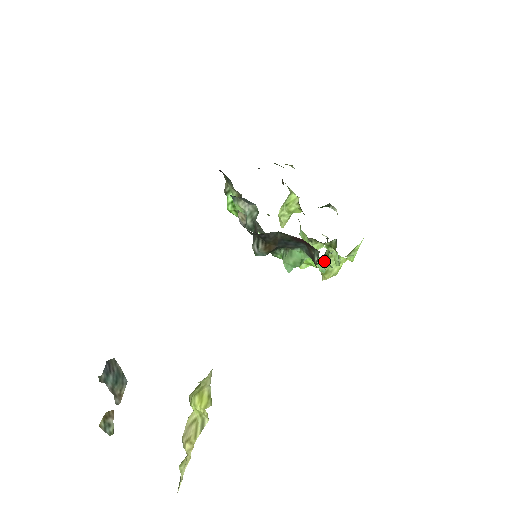
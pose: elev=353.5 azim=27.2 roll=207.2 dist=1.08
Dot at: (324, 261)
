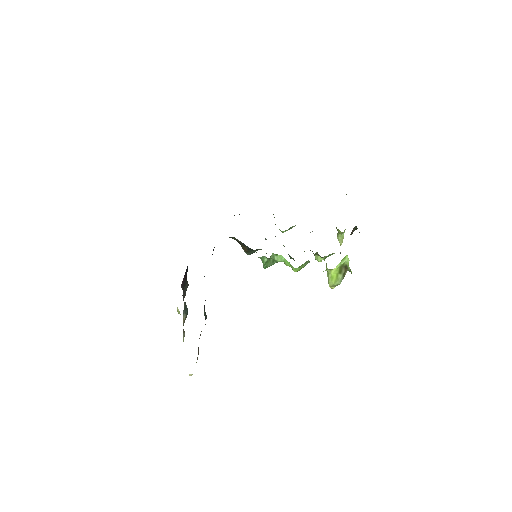
Dot at: (292, 266)
